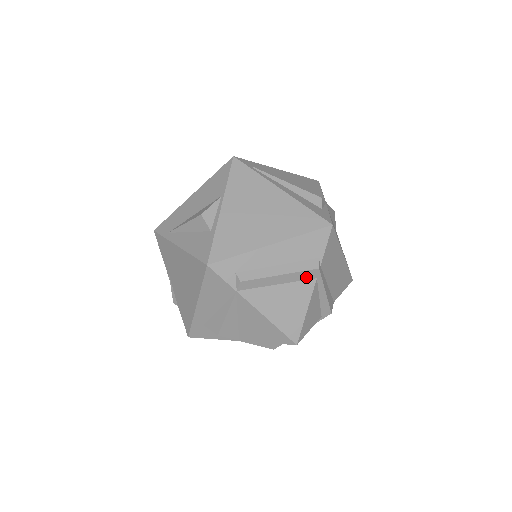
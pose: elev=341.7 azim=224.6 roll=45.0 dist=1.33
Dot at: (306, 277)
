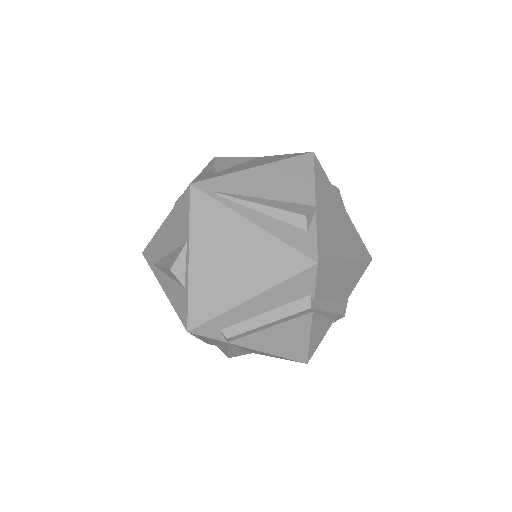
Dot at: (299, 315)
